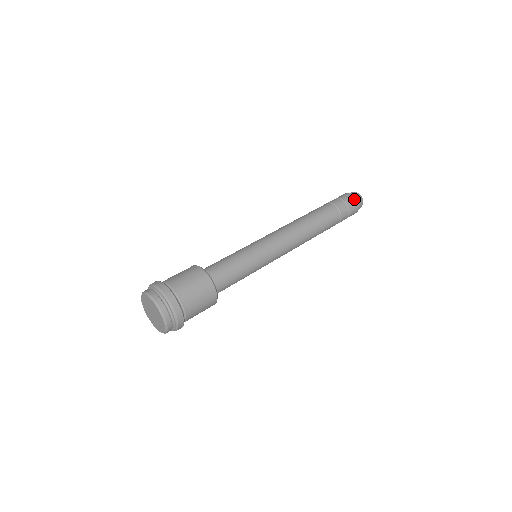
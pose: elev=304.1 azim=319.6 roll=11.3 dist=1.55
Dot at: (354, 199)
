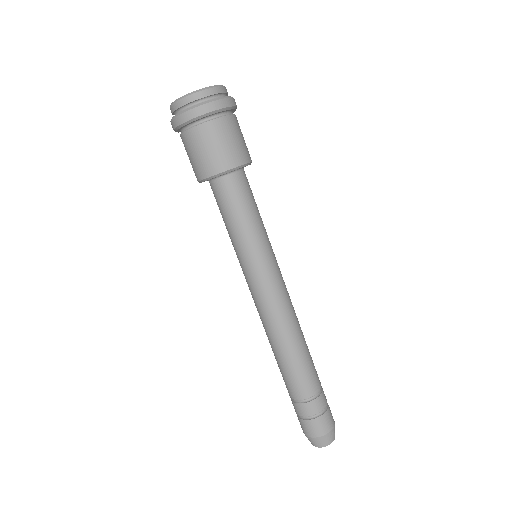
Dot at: (333, 419)
